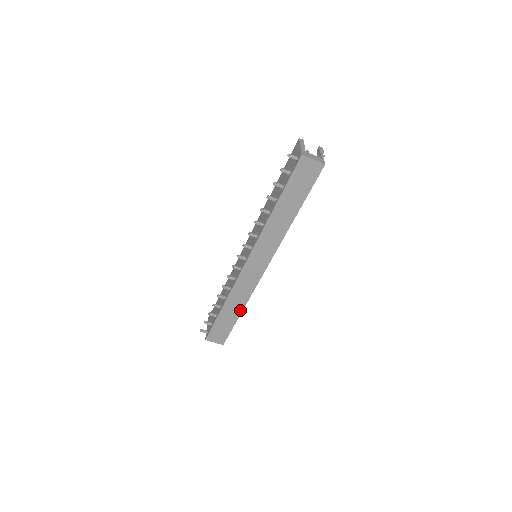
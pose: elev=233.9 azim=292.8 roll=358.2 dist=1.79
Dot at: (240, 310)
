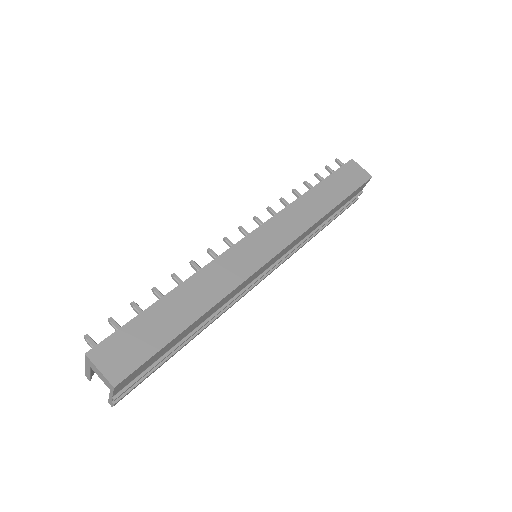
Dot at: (201, 310)
